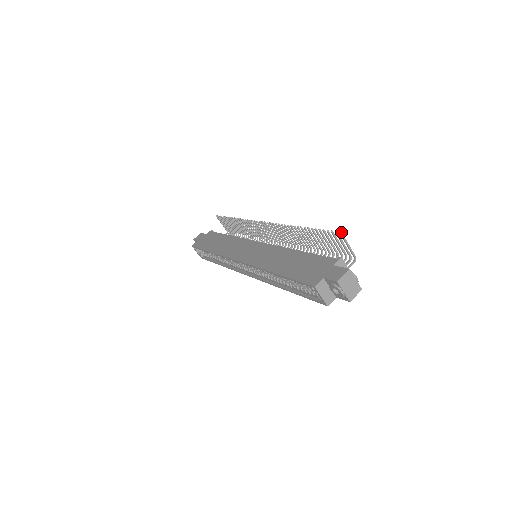
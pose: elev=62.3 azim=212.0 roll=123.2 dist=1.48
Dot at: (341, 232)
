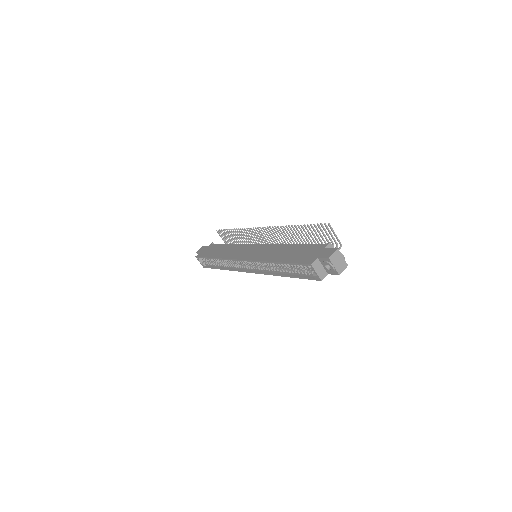
Dot at: (329, 223)
